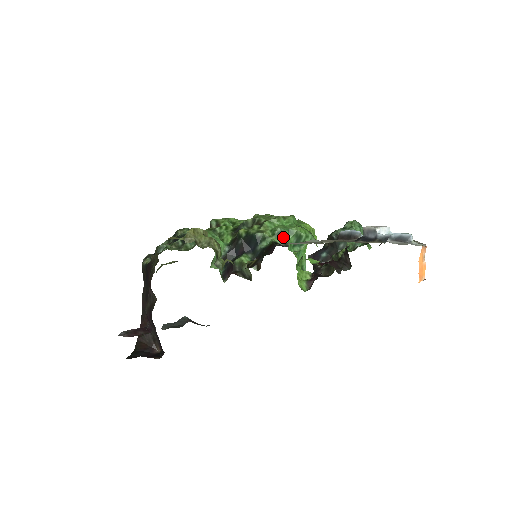
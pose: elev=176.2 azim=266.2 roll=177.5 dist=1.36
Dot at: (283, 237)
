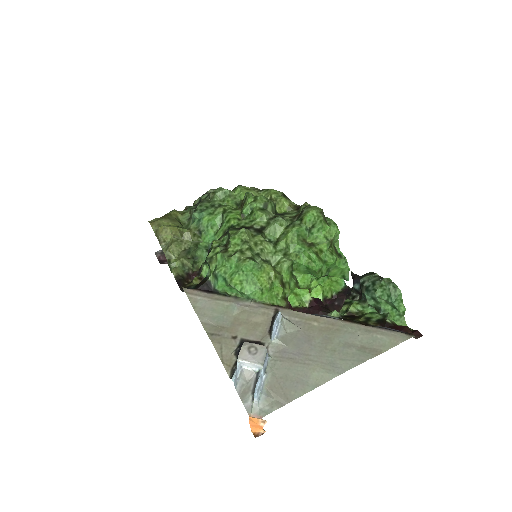
Dot at: (217, 281)
